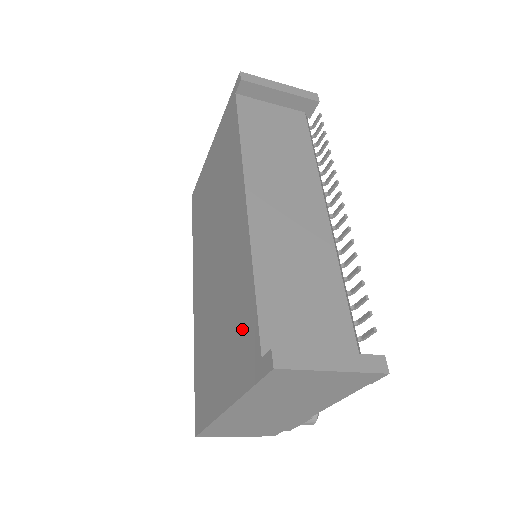
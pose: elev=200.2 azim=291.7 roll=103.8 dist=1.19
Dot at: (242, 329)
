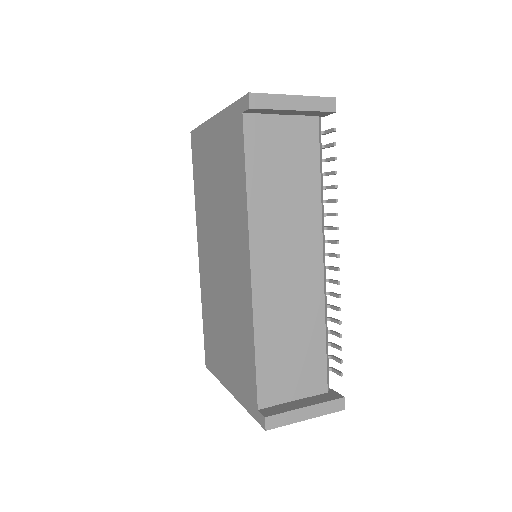
Dot at: (244, 366)
